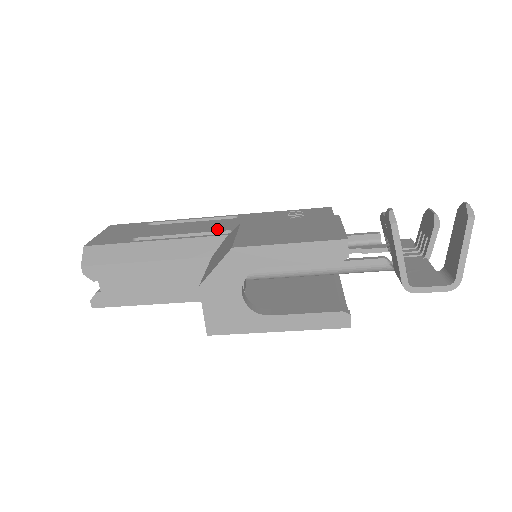
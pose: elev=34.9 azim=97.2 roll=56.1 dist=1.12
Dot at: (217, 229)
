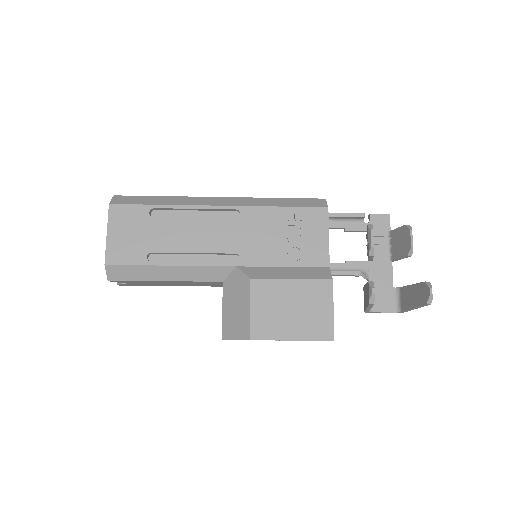
Dot at: (224, 248)
